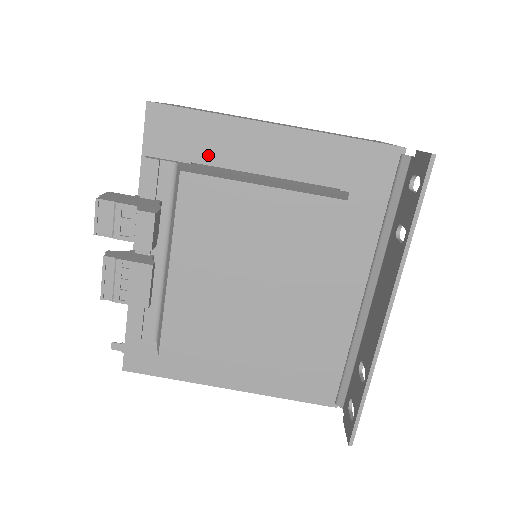
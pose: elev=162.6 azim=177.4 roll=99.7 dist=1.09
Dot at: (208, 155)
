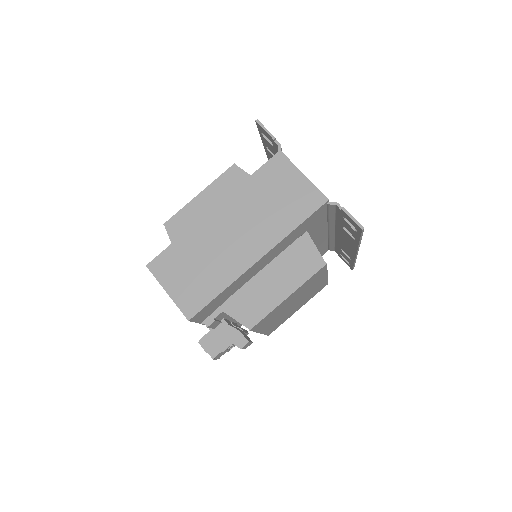
Dot at: (231, 293)
